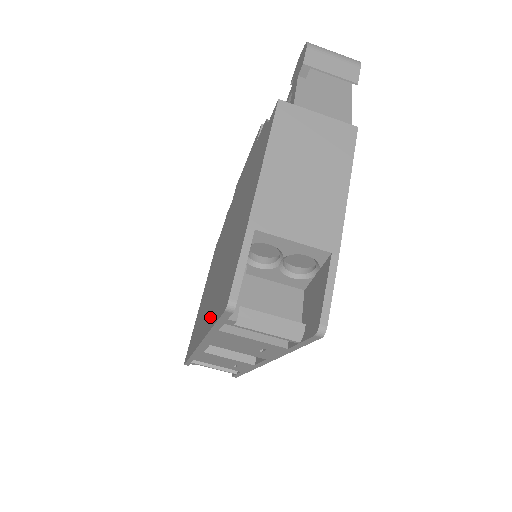
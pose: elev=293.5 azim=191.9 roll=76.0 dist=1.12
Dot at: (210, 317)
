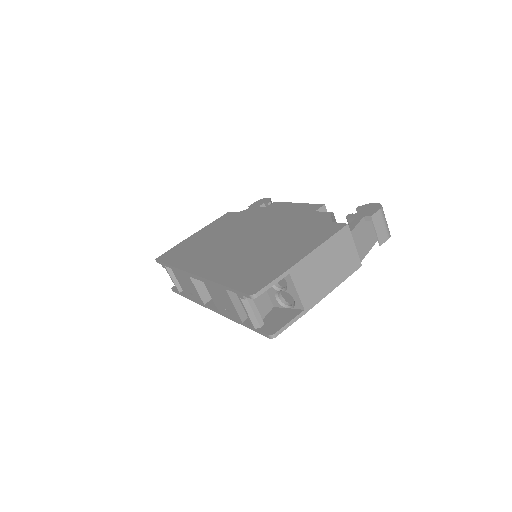
Dot at: (221, 274)
